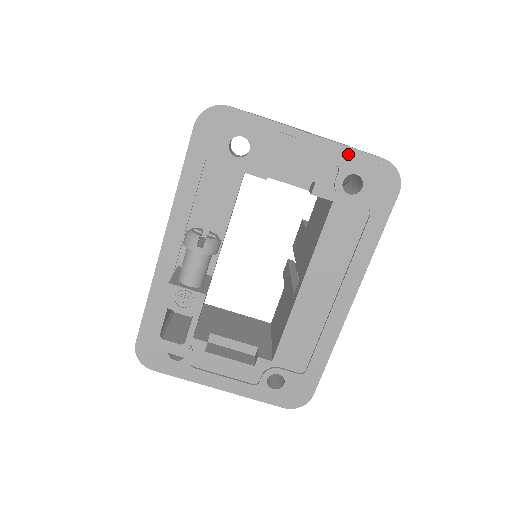
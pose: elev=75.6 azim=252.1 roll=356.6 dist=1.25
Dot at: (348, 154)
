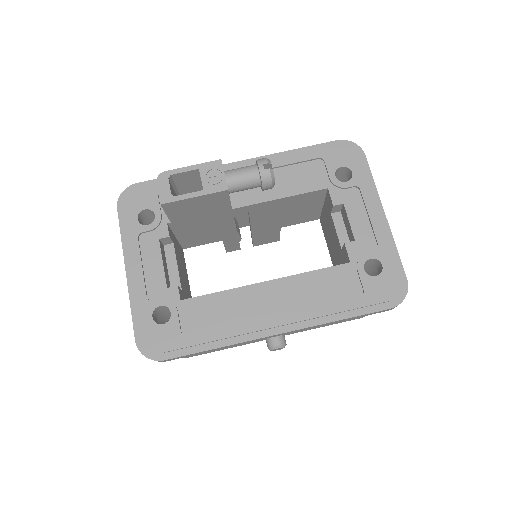
Dot at: (391, 251)
